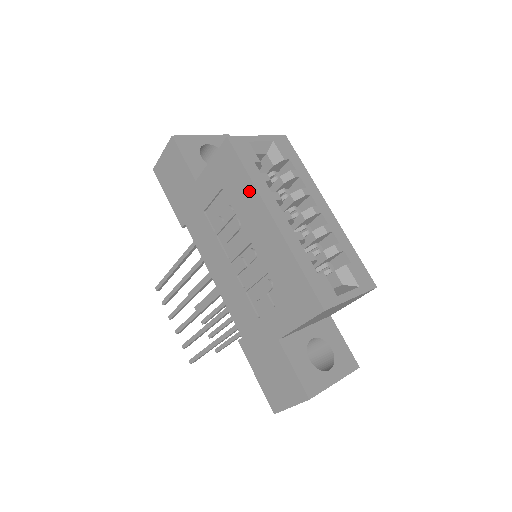
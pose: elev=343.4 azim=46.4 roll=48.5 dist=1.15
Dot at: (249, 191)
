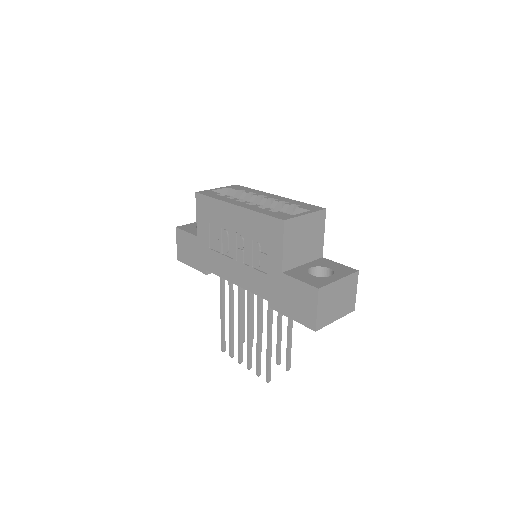
Dot at: (218, 206)
